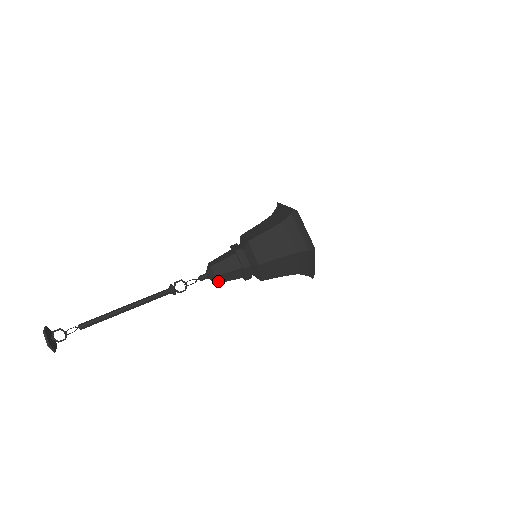
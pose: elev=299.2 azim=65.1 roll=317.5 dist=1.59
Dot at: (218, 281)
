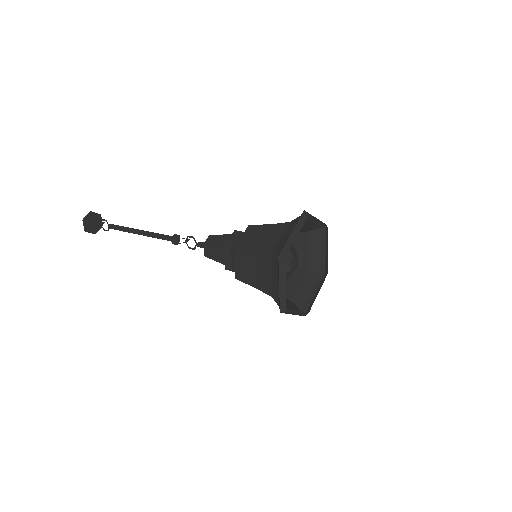
Dot at: (207, 242)
